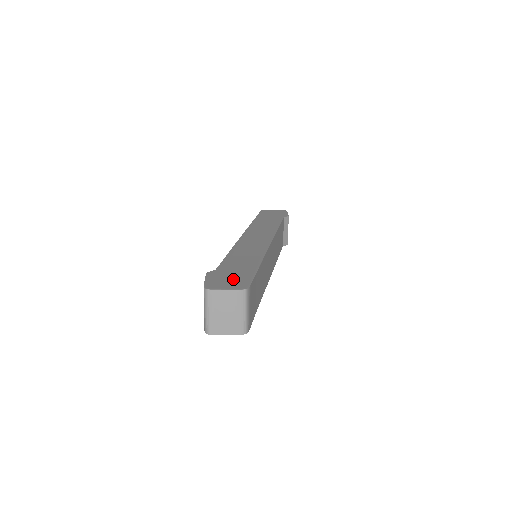
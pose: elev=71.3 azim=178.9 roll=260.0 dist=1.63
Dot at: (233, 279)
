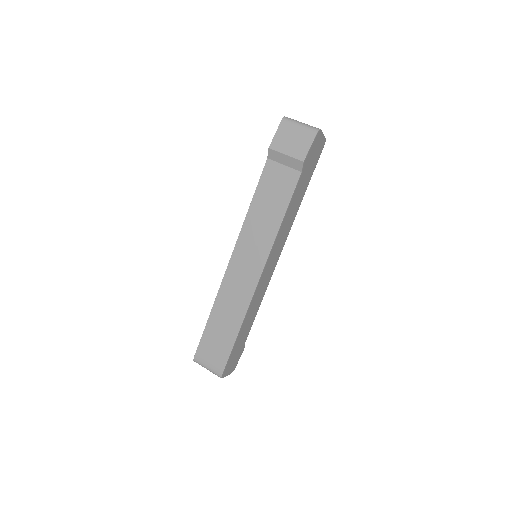
Dot at: occluded
